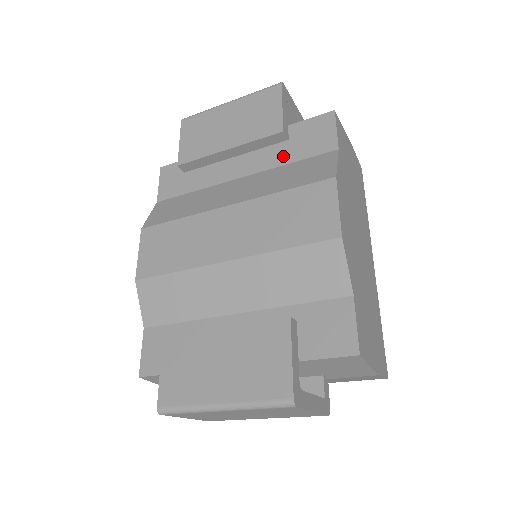
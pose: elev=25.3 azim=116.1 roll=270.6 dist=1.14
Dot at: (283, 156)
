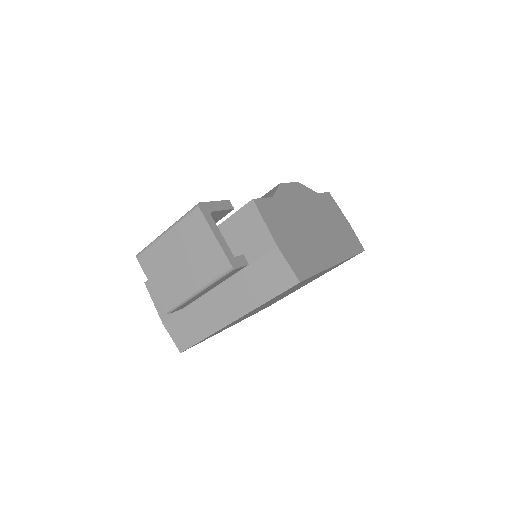
Dot at: occluded
